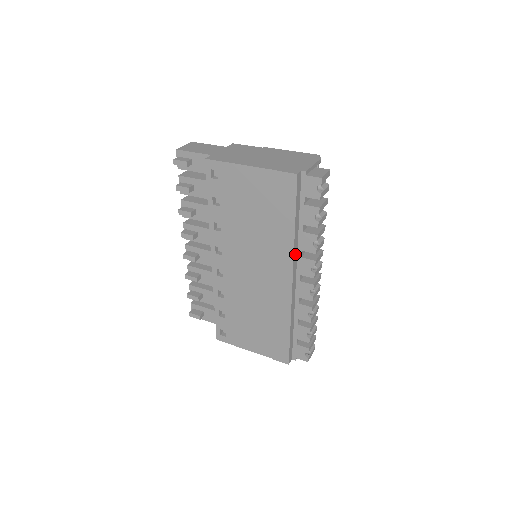
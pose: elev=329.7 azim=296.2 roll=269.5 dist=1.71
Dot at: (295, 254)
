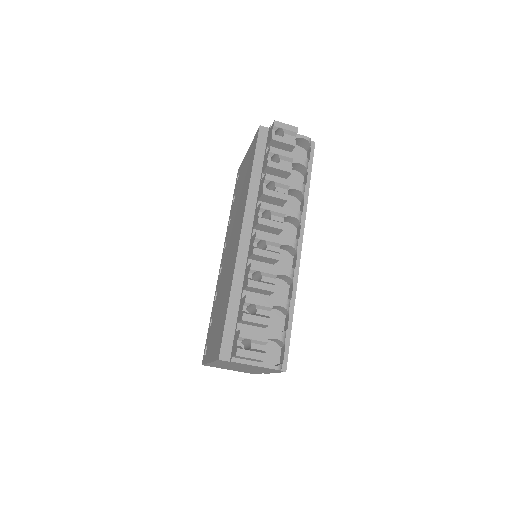
Dot at: (251, 203)
